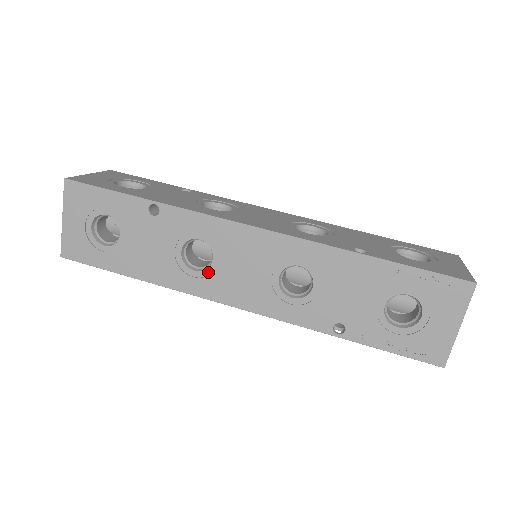
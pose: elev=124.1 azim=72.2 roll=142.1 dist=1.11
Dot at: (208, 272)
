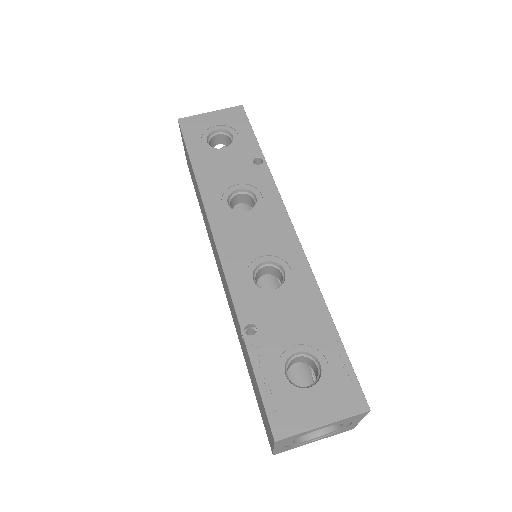
Dot at: (233, 213)
